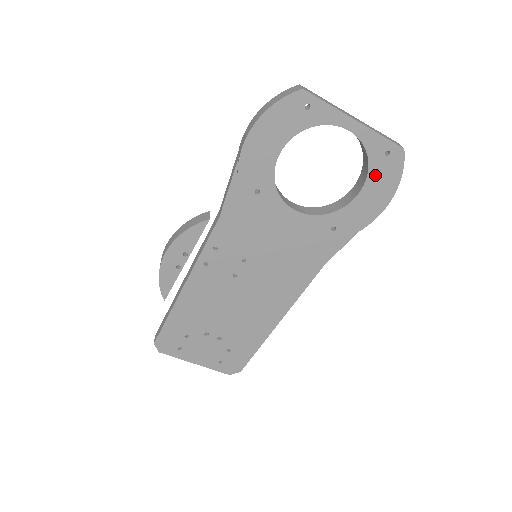
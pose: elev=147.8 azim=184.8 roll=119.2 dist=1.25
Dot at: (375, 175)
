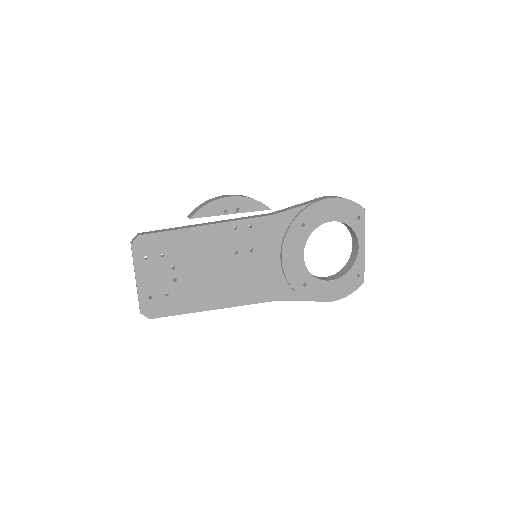
Dot at: (345, 280)
